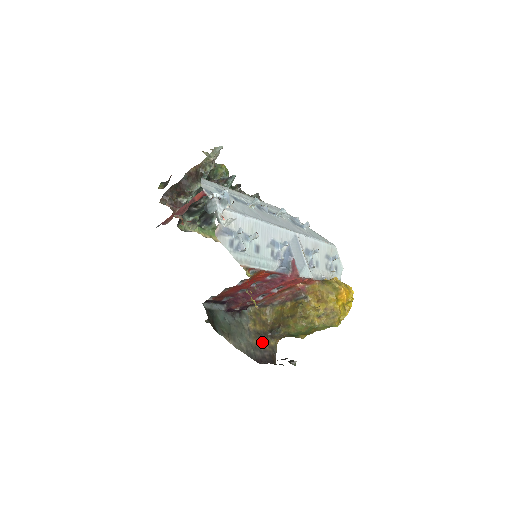
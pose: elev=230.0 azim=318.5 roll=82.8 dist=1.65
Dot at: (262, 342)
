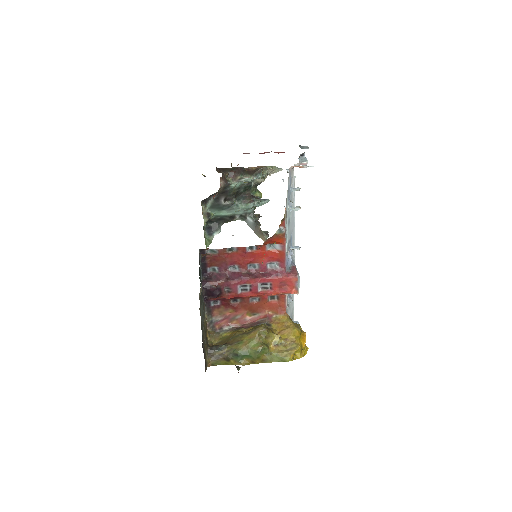
Dot at: (204, 344)
